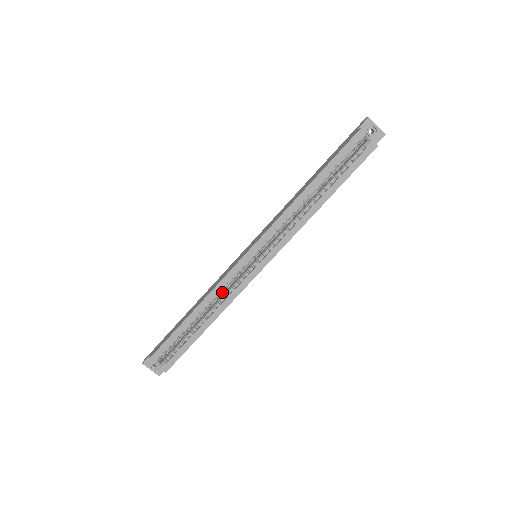
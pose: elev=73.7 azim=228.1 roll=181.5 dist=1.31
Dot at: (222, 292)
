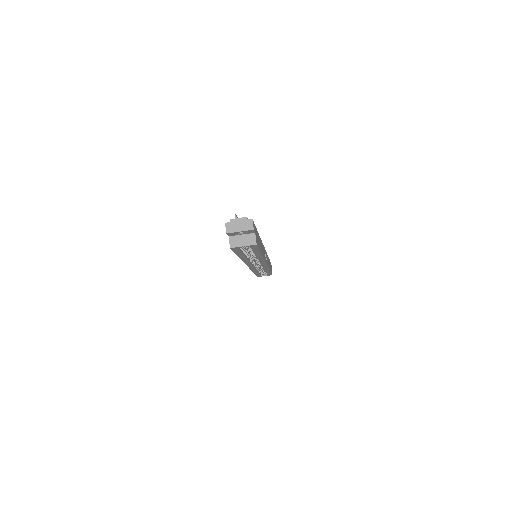
Dot at: (258, 266)
